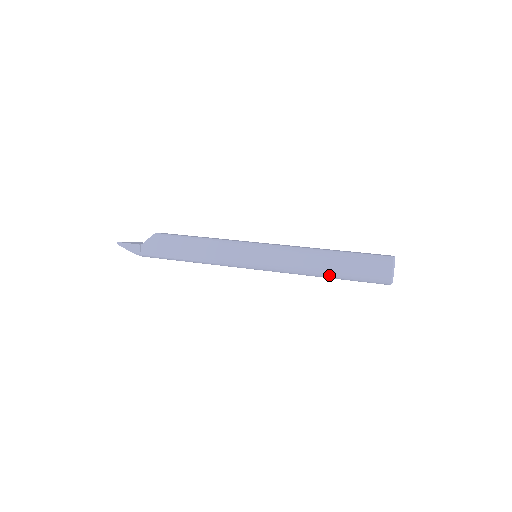
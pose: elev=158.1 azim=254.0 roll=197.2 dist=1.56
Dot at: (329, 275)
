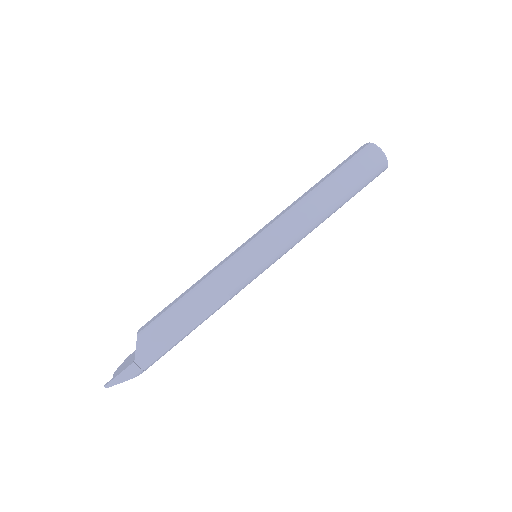
Dot at: (337, 207)
